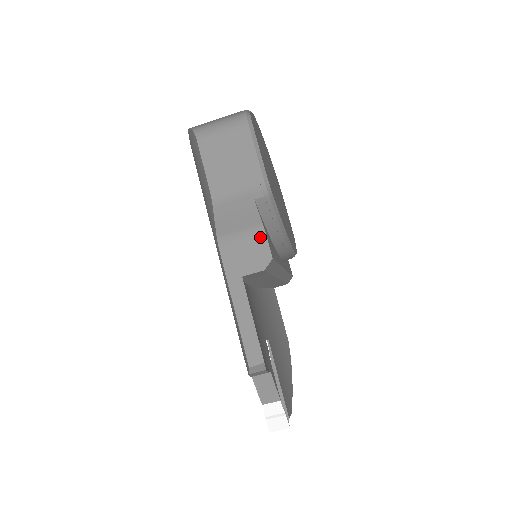
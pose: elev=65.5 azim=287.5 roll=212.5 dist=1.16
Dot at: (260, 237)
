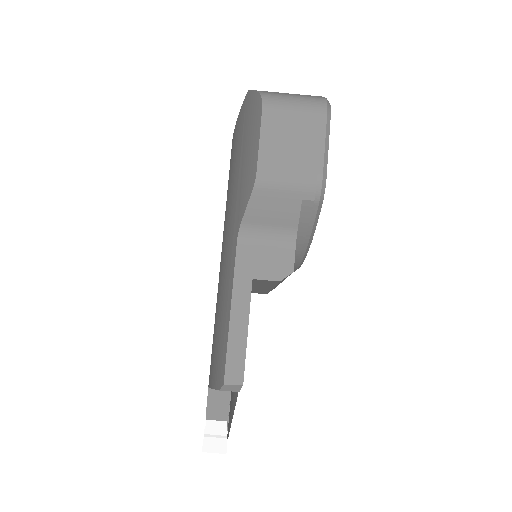
Dot at: (288, 243)
